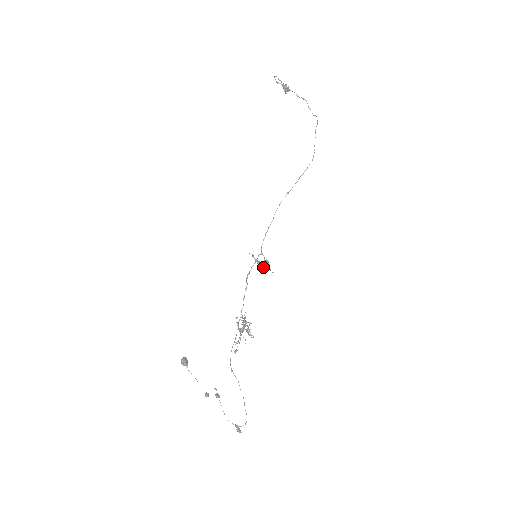
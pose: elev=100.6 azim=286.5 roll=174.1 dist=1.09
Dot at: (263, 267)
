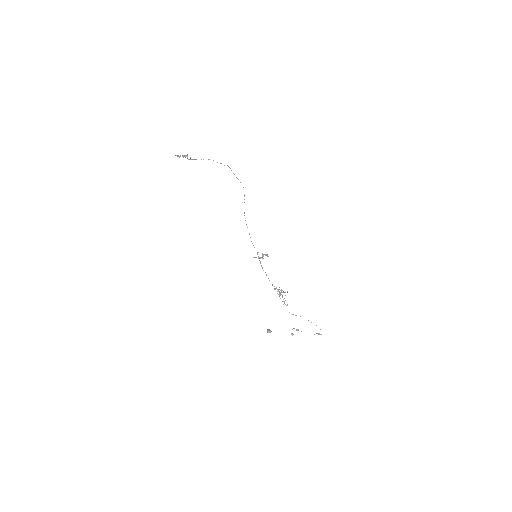
Dot at: occluded
